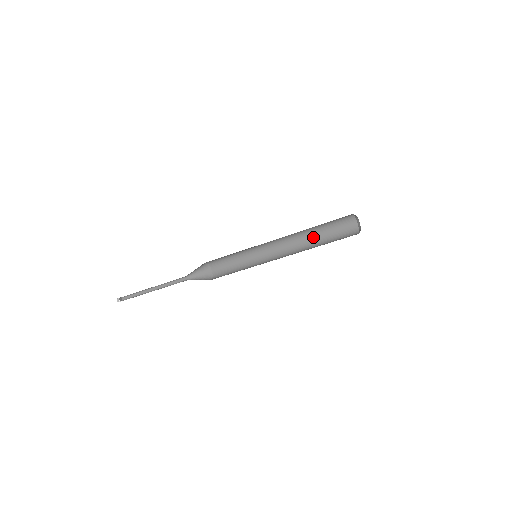
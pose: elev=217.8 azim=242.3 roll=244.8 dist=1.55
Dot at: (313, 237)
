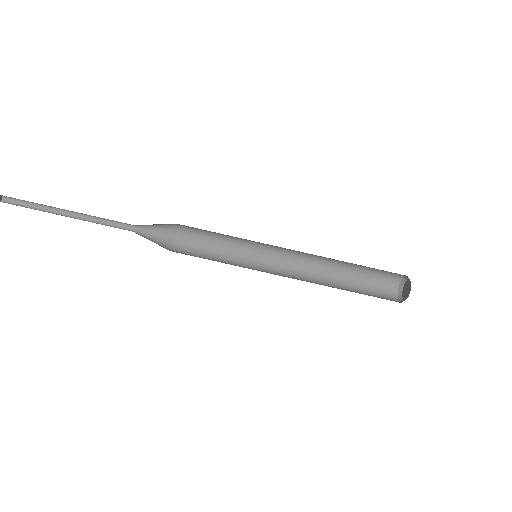
Dot at: (337, 278)
